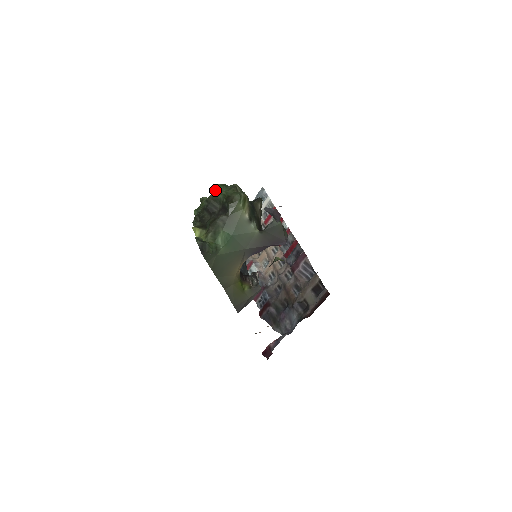
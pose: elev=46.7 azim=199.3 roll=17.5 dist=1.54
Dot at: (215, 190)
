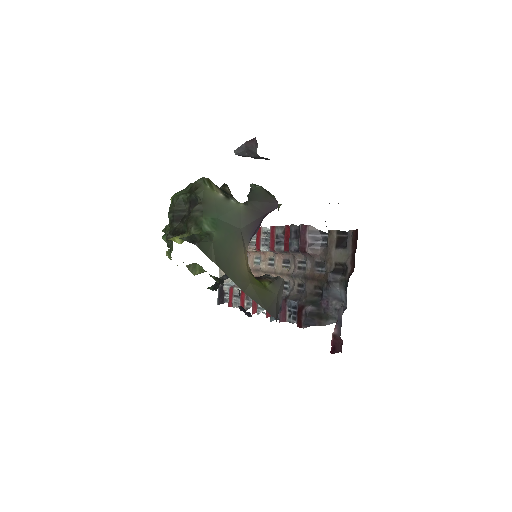
Dot at: occluded
